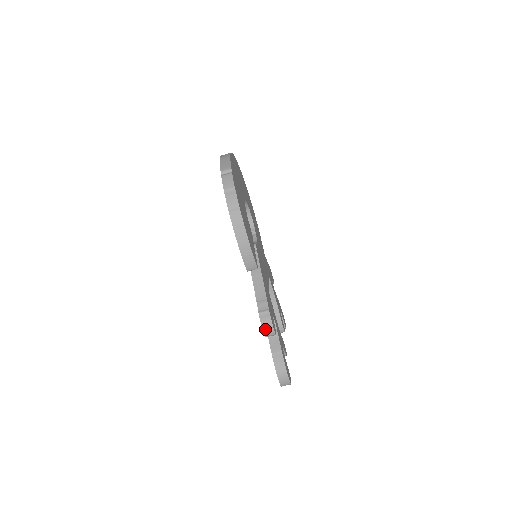
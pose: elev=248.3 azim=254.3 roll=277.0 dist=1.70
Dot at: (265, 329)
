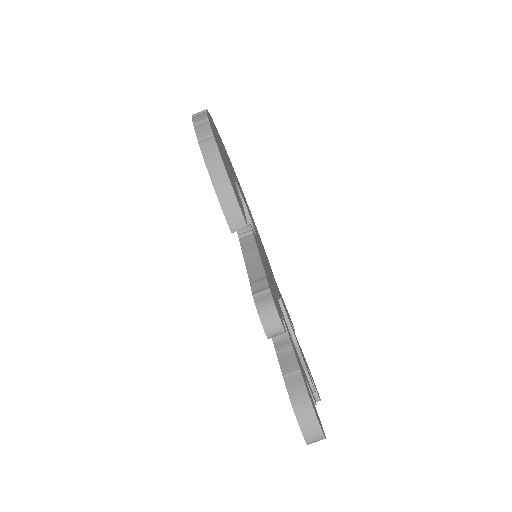
Dot at: (264, 318)
